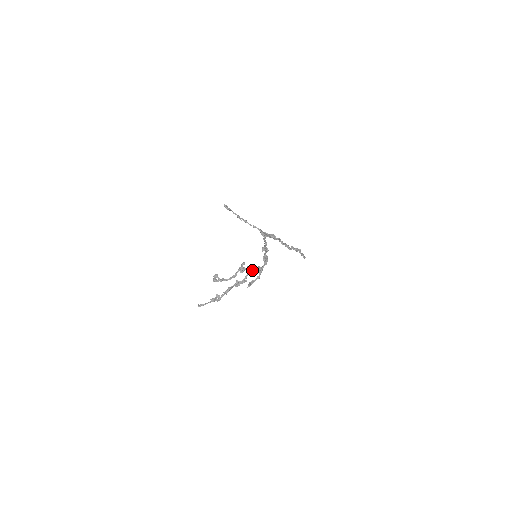
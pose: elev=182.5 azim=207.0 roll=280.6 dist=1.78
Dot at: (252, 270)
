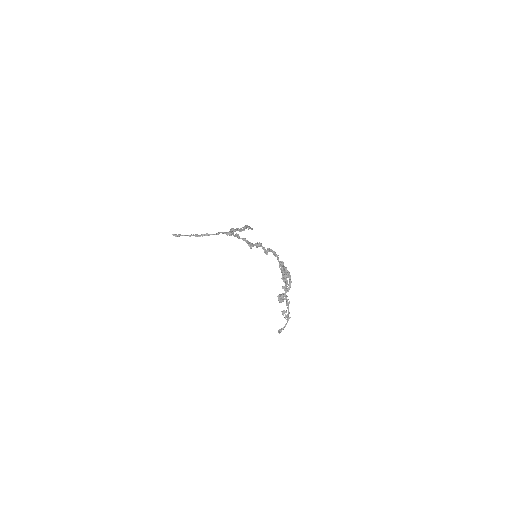
Dot at: (284, 269)
